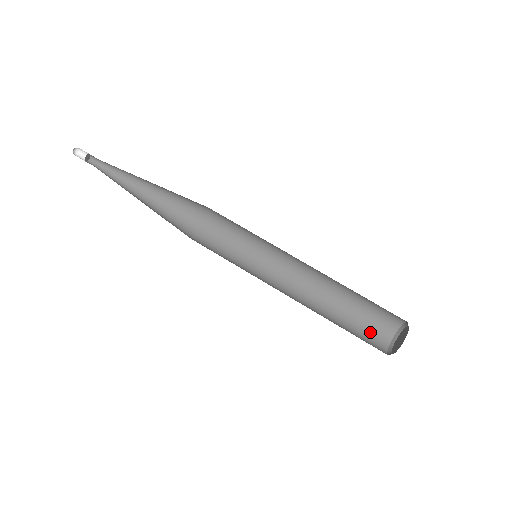
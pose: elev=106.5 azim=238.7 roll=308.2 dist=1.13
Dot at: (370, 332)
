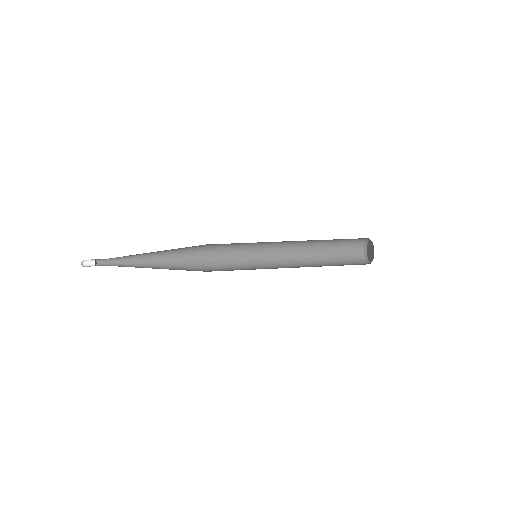
Dot at: (350, 261)
